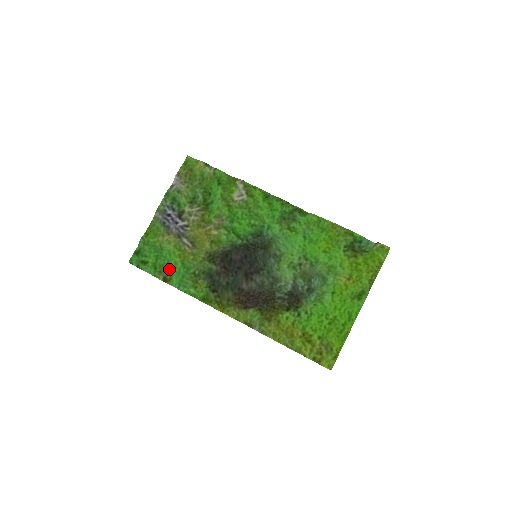
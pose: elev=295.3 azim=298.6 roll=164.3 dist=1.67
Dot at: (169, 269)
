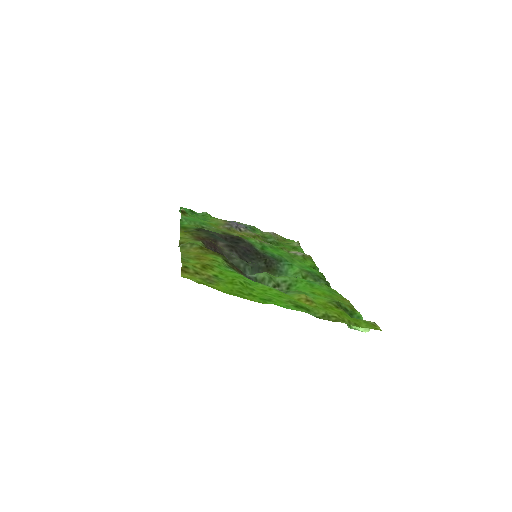
Dot at: occluded
